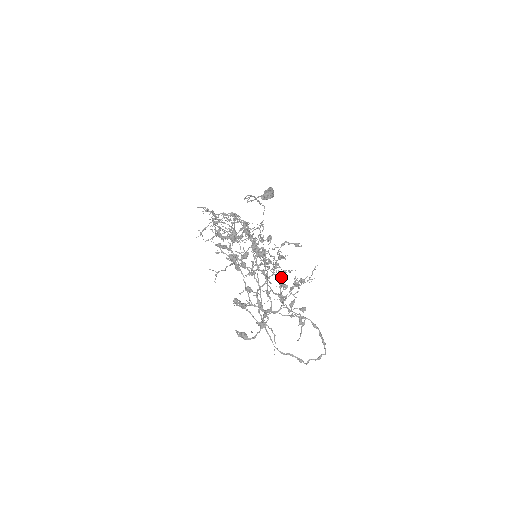
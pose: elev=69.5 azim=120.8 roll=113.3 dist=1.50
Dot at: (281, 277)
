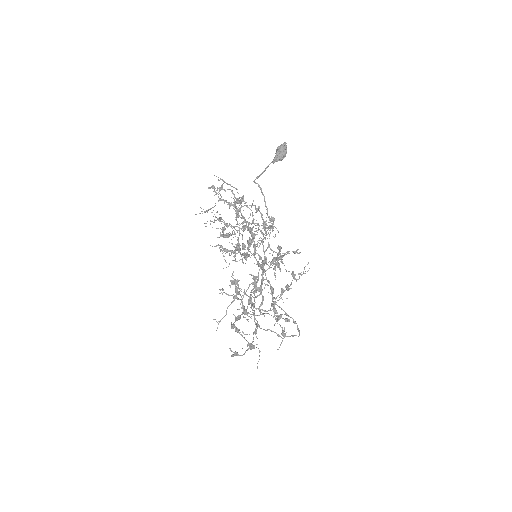
Dot at: occluded
